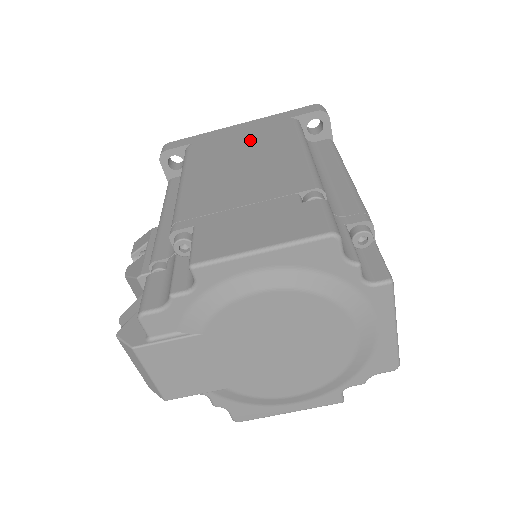
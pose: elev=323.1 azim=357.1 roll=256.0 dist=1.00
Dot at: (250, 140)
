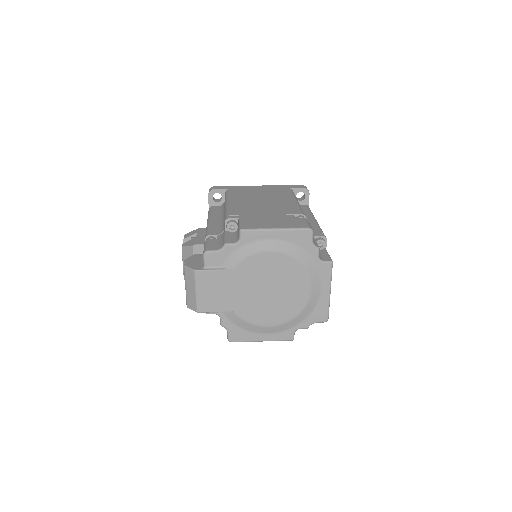
Dot at: (266, 193)
